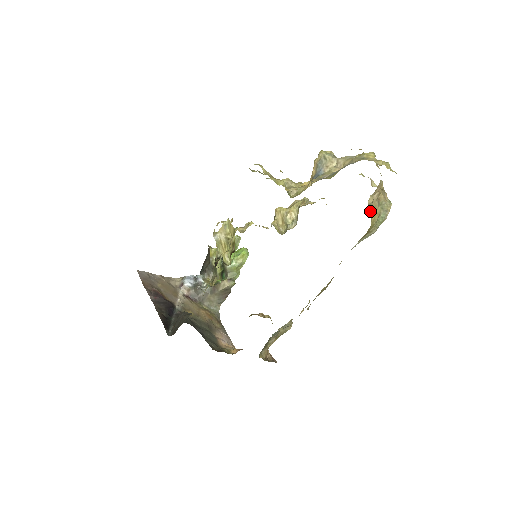
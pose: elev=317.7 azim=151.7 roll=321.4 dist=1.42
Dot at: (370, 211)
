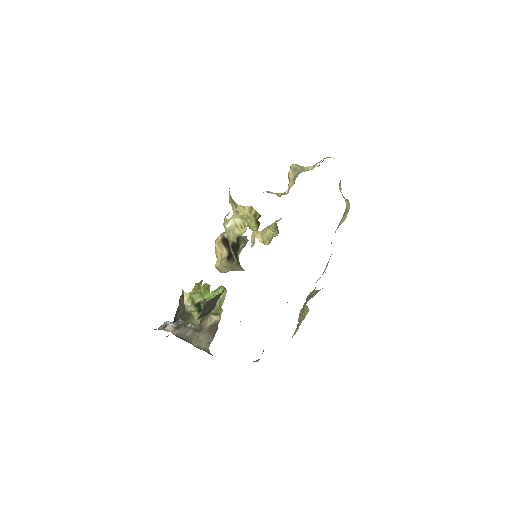
Dot at: occluded
